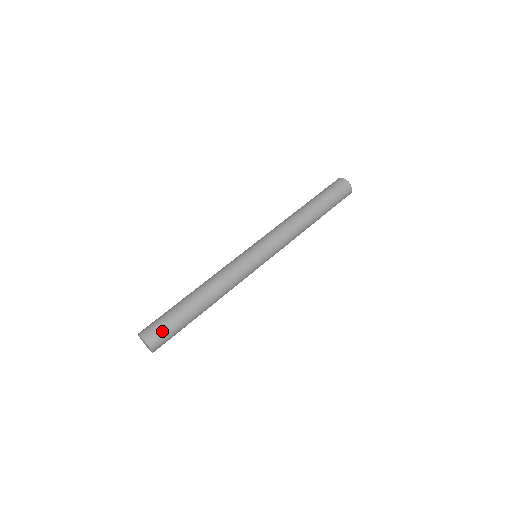
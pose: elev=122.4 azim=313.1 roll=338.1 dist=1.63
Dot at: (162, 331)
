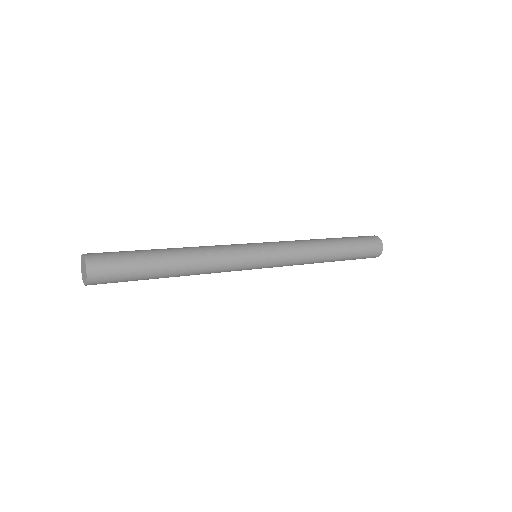
Dot at: (108, 252)
